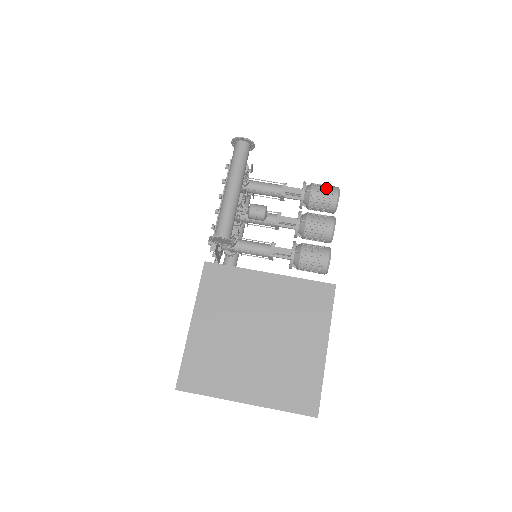
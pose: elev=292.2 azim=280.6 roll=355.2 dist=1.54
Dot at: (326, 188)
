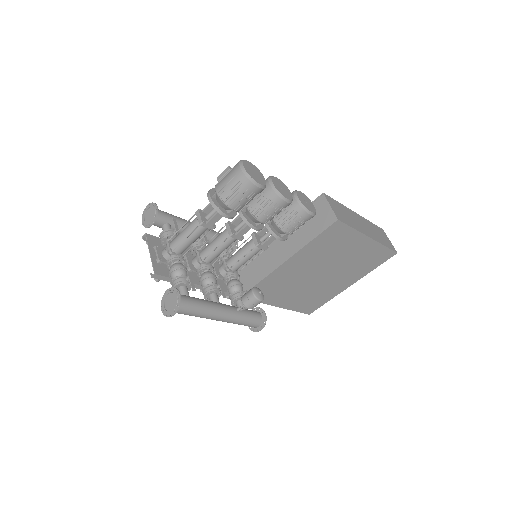
Dot at: (241, 194)
